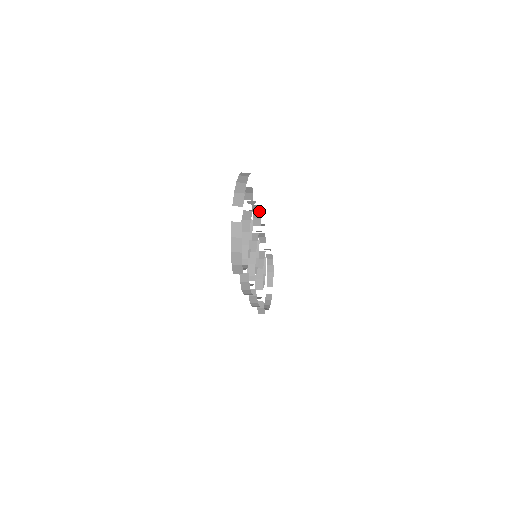
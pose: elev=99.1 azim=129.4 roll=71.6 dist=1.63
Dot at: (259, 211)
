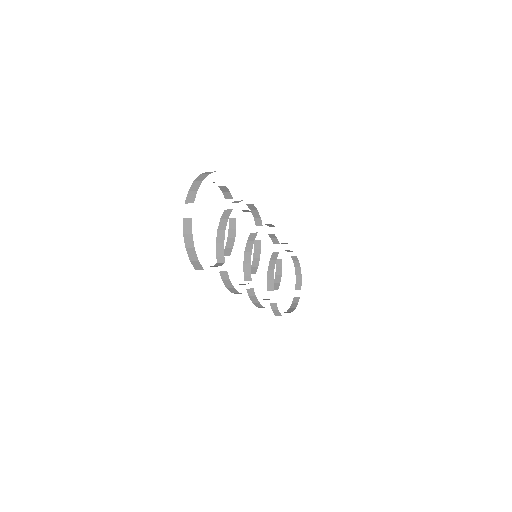
Dot at: (257, 211)
